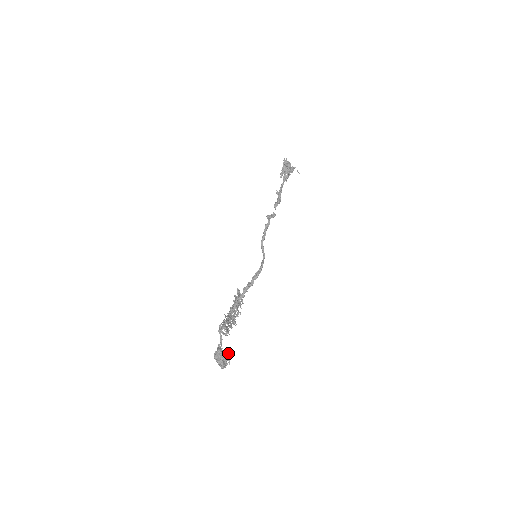
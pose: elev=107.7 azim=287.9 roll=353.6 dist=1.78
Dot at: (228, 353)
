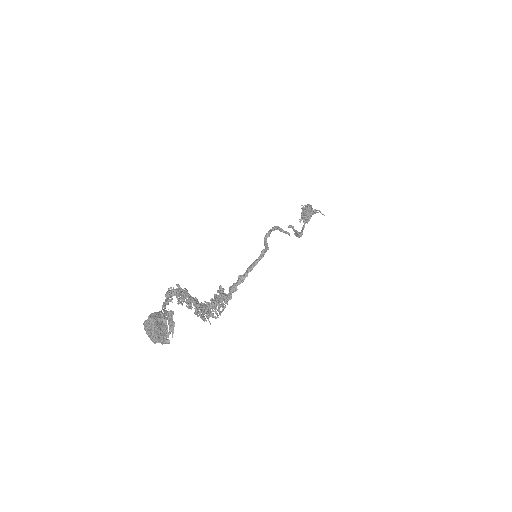
Dot at: occluded
